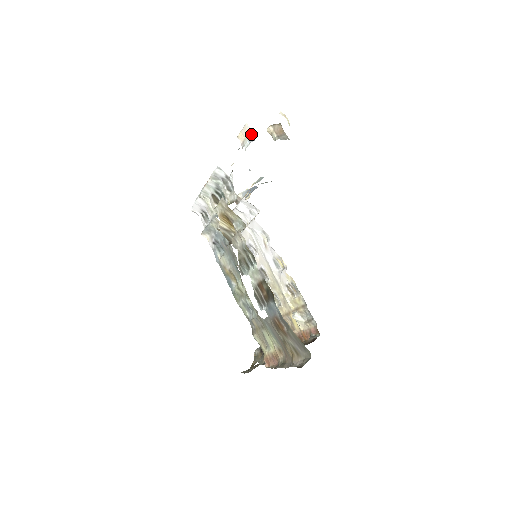
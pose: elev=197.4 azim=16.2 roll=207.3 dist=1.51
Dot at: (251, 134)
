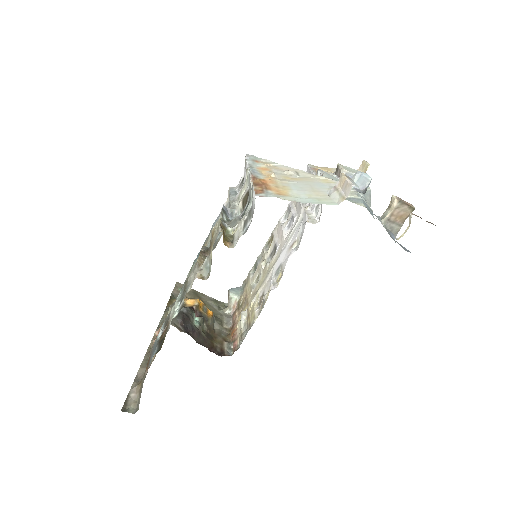
Dot at: (339, 203)
